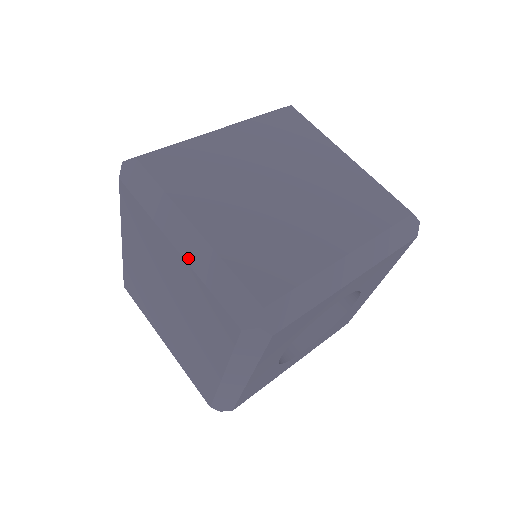
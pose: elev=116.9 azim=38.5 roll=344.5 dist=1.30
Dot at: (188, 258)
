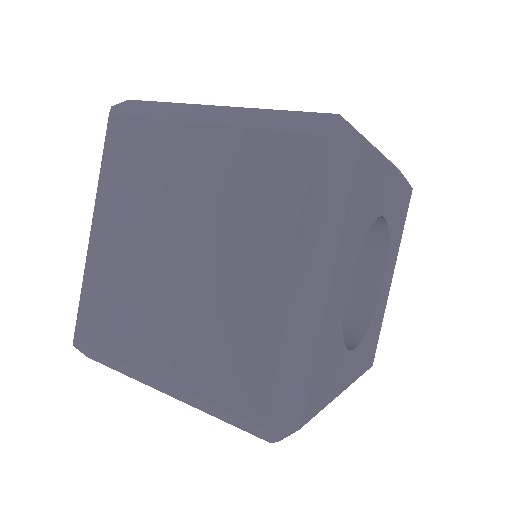
Dot at: (223, 123)
